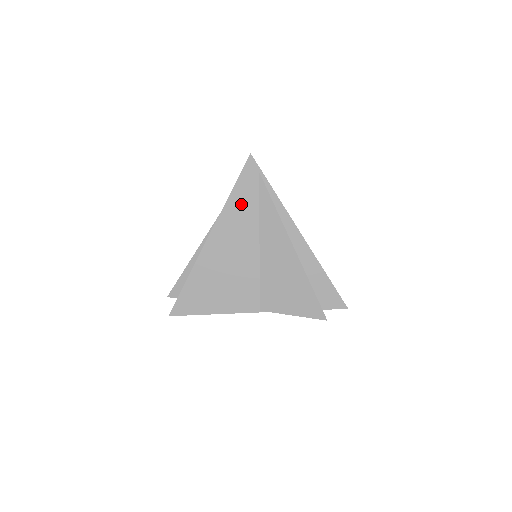
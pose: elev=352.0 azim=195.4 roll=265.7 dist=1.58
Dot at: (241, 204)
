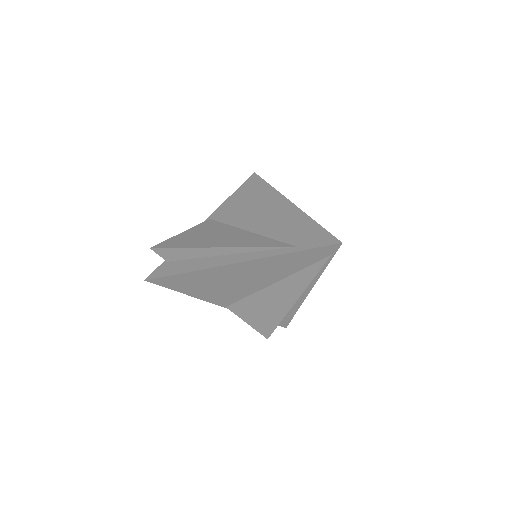
Dot at: (290, 262)
